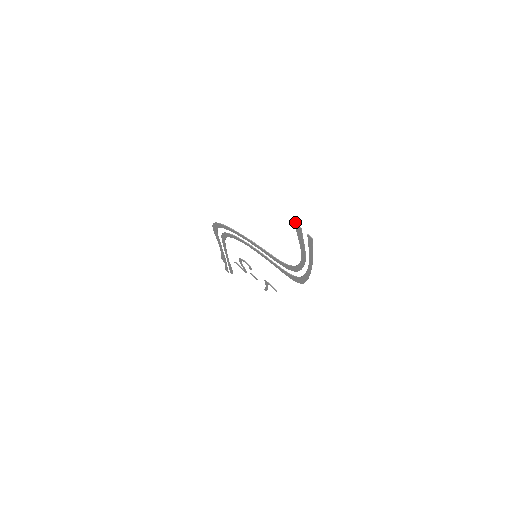
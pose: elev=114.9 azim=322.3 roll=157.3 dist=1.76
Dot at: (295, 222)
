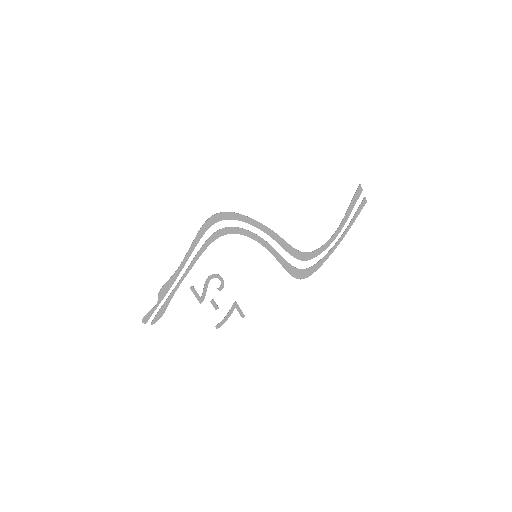
Dot at: (360, 184)
